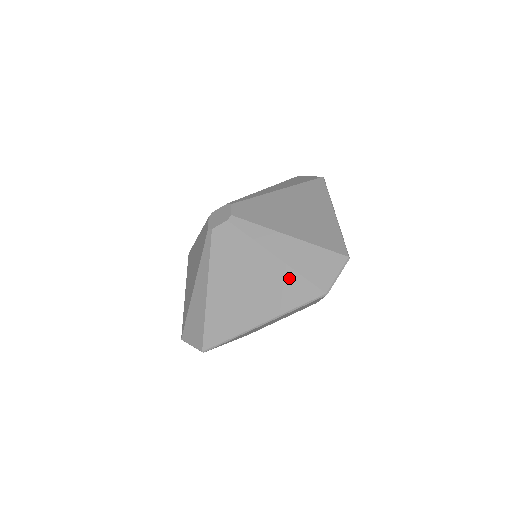
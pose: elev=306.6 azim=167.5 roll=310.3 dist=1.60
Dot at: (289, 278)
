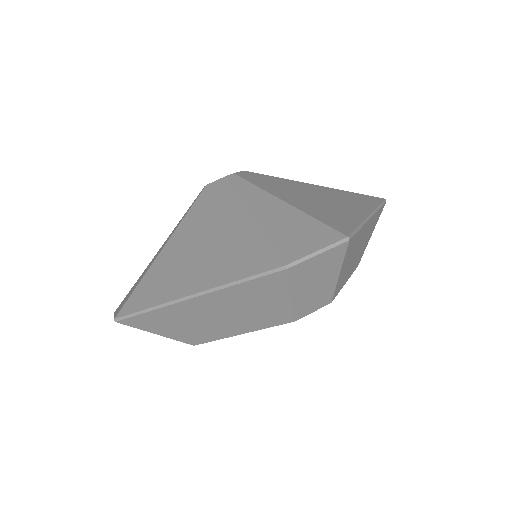
Dot at: (348, 193)
